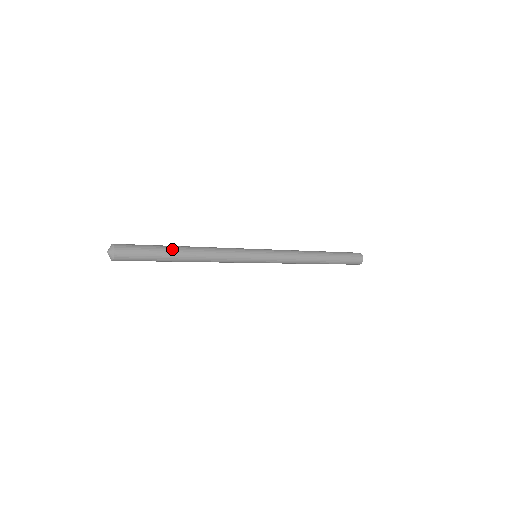
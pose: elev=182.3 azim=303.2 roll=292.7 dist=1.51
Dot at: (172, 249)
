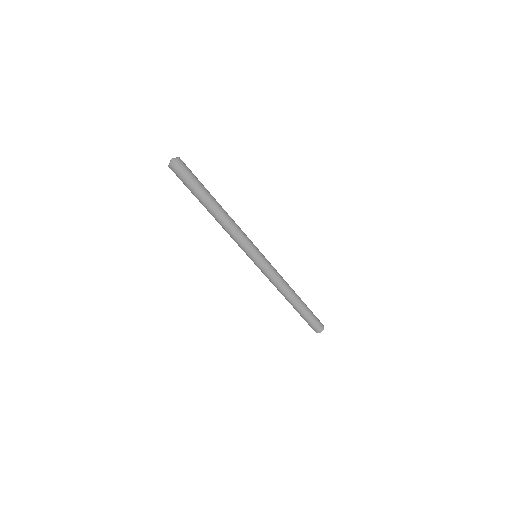
Dot at: occluded
